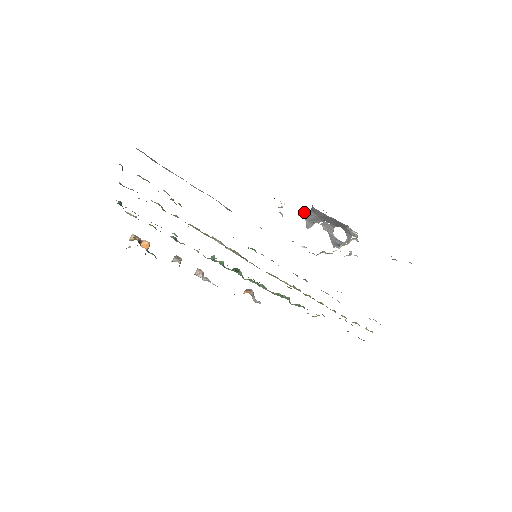
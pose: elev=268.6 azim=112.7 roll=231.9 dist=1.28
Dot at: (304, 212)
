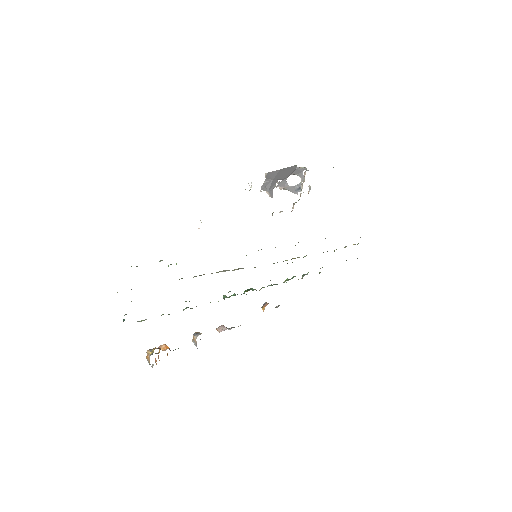
Dot at: (262, 186)
